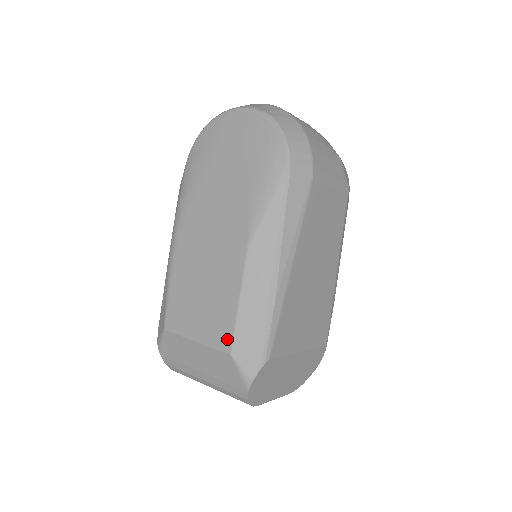
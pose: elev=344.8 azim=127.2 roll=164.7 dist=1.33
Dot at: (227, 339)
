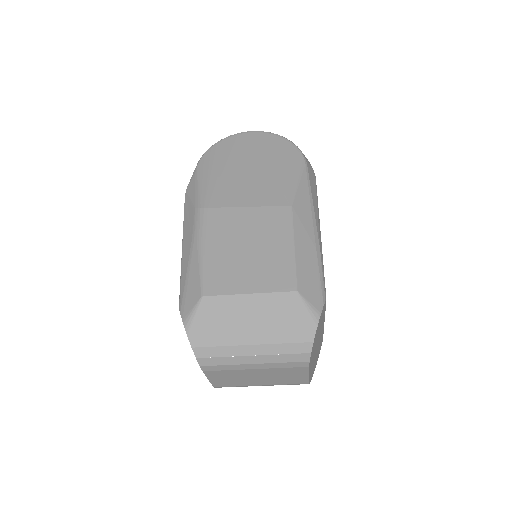
Dot at: (289, 279)
